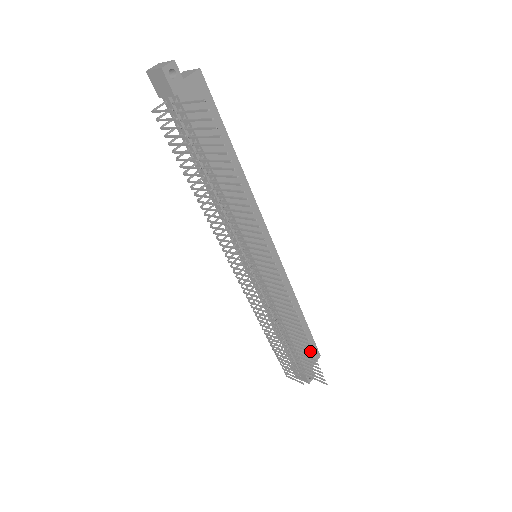
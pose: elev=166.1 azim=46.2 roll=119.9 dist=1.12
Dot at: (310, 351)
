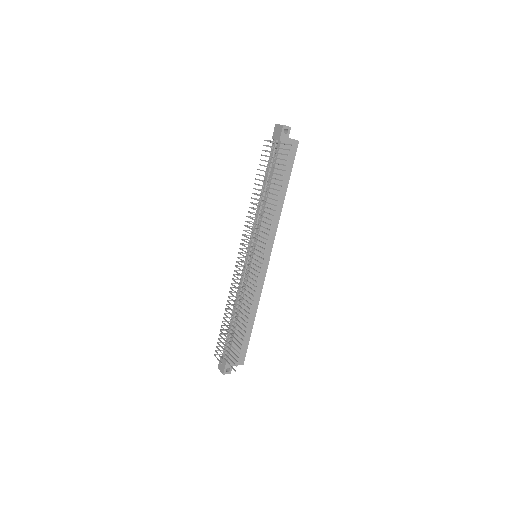
Dot at: (243, 335)
